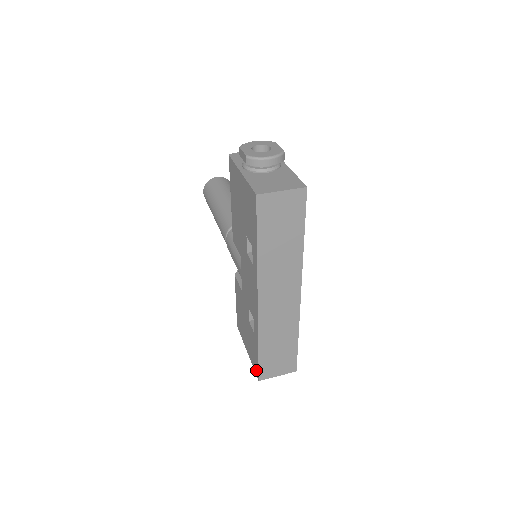
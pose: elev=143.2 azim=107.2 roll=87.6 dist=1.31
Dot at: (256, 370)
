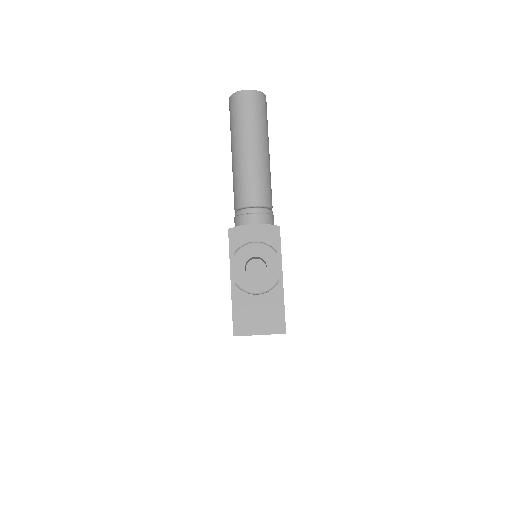
Dot at: occluded
